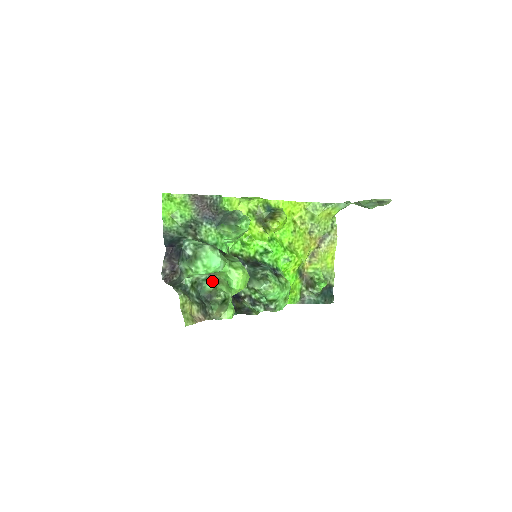
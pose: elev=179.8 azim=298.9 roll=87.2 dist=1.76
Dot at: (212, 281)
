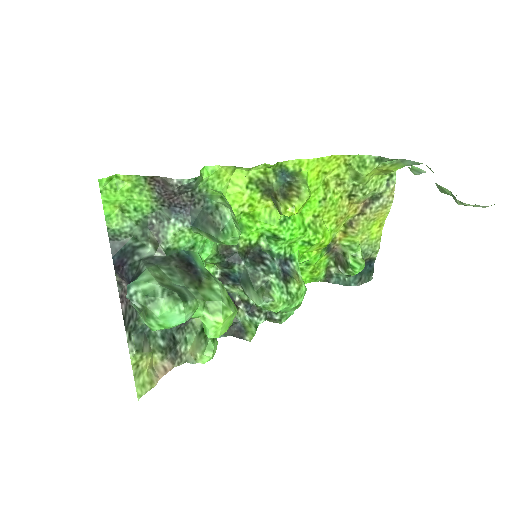
Dot at: occluded
